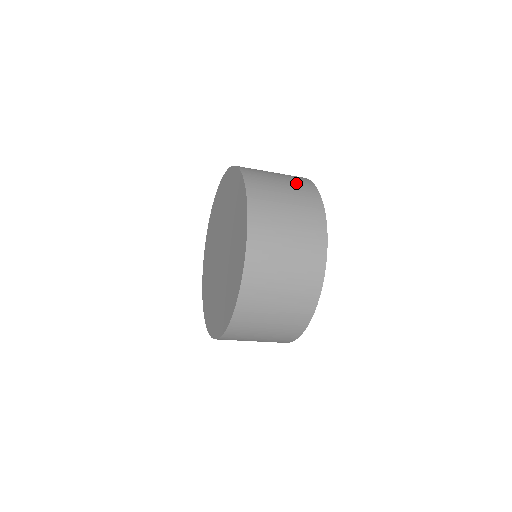
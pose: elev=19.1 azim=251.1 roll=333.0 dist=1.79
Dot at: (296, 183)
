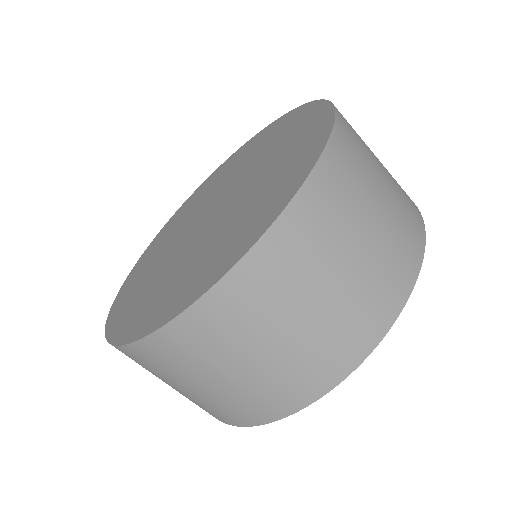
Dot at: occluded
